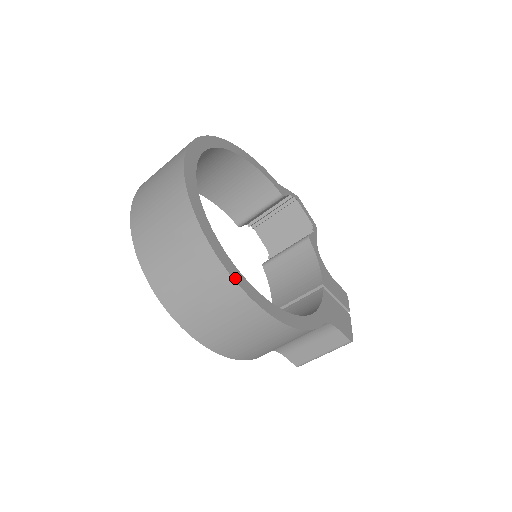
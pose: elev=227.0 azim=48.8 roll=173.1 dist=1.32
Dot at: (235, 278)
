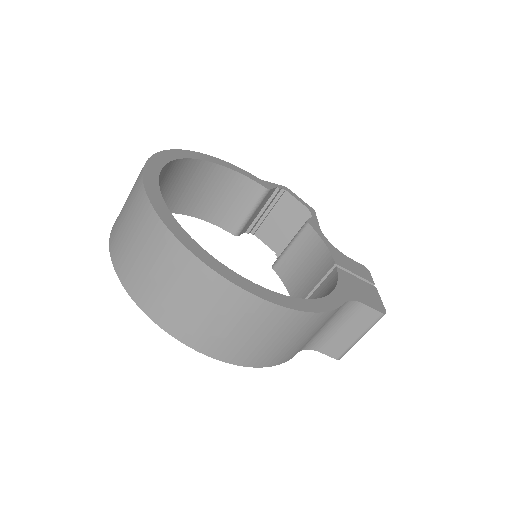
Dot at: (224, 275)
